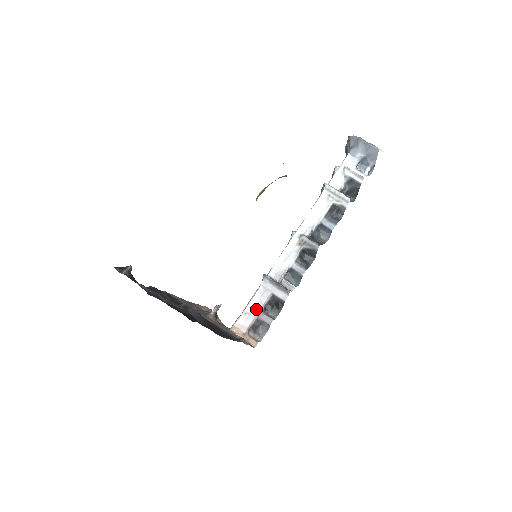
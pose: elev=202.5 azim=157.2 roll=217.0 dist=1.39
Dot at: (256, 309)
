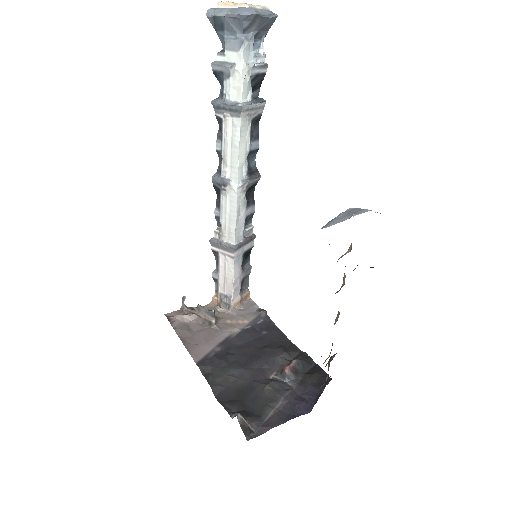
Dot at: (239, 276)
